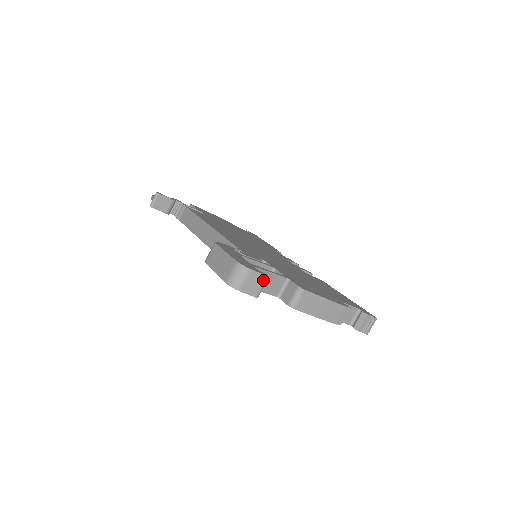
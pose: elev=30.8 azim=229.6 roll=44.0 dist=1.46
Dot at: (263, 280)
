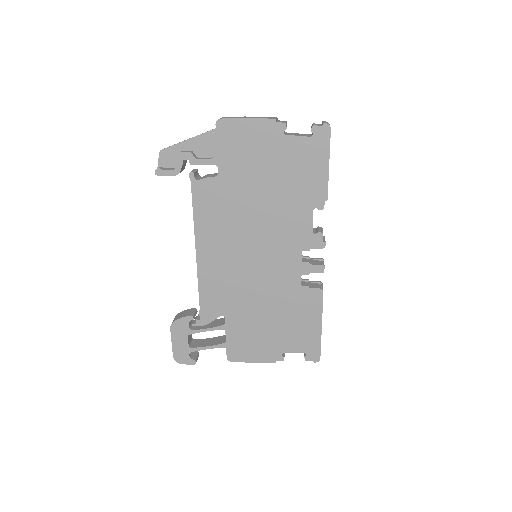
Dot at: (193, 363)
